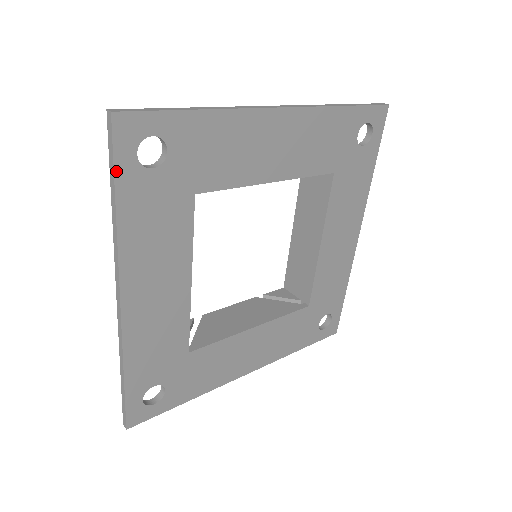
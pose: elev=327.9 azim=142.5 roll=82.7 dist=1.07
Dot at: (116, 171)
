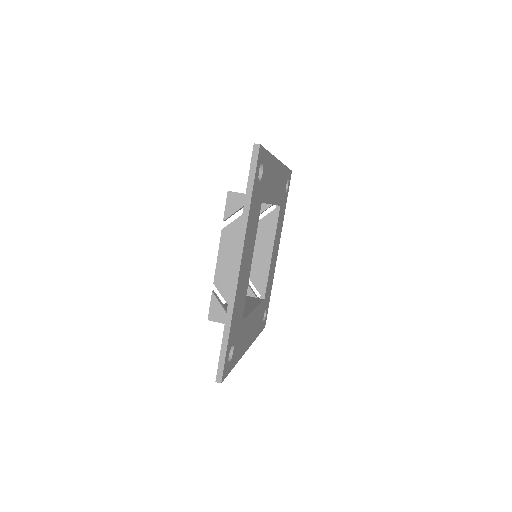
Dot at: occluded
